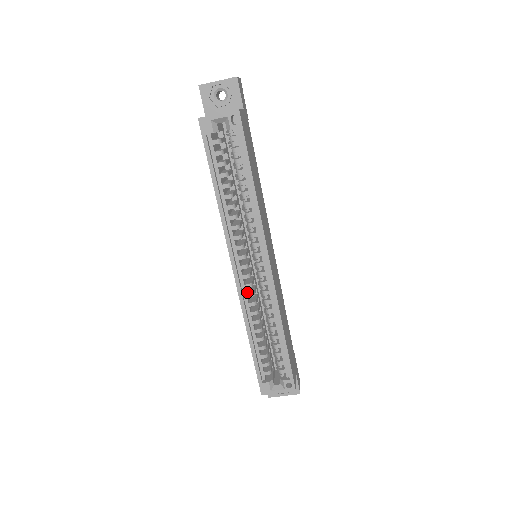
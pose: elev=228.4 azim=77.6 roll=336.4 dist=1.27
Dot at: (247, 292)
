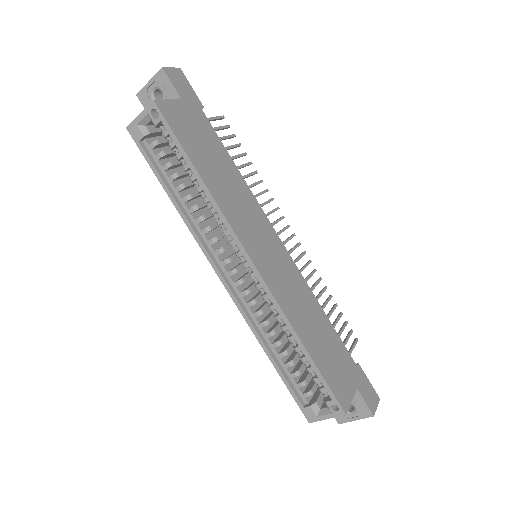
Dot at: (248, 301)
